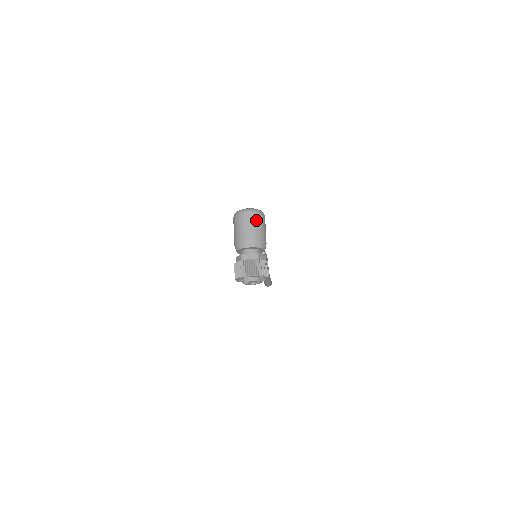
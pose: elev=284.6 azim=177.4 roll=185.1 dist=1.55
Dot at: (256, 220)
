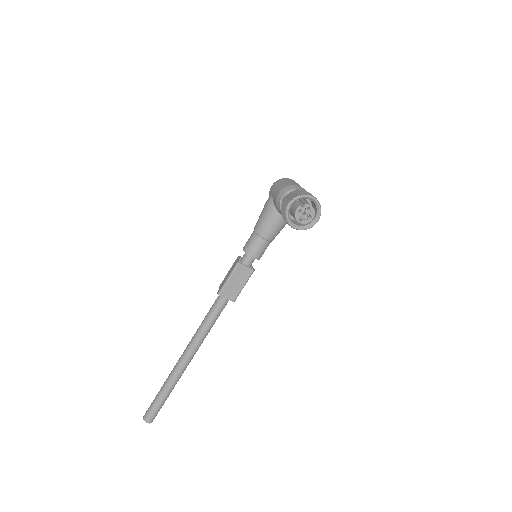
Dot at: occluded
